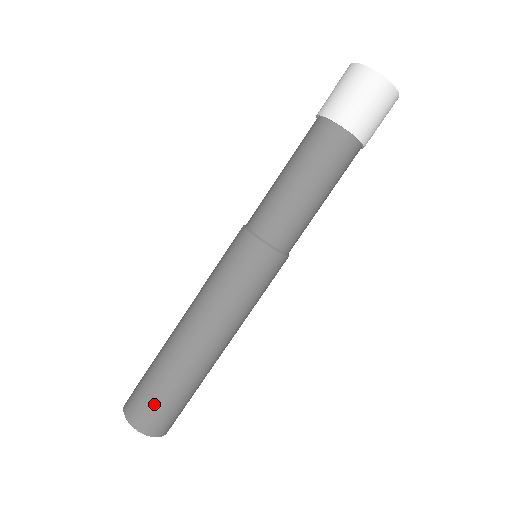
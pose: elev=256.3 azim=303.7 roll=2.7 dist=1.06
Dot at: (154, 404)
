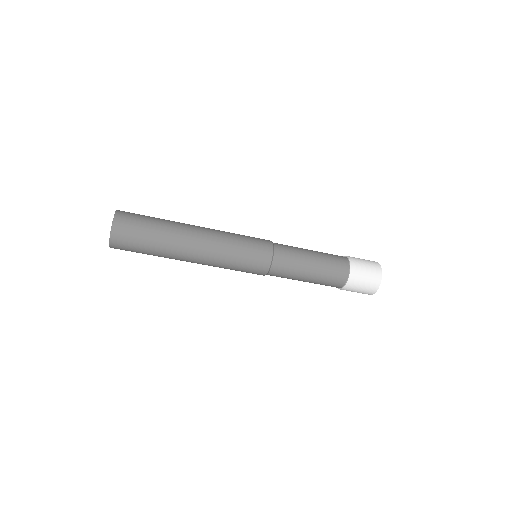
Dot at: (140, 218)
